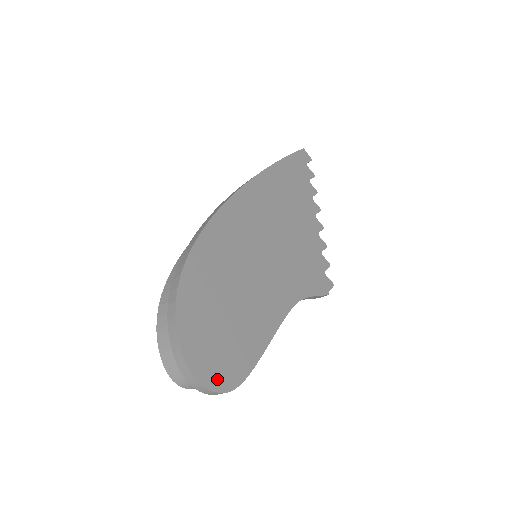
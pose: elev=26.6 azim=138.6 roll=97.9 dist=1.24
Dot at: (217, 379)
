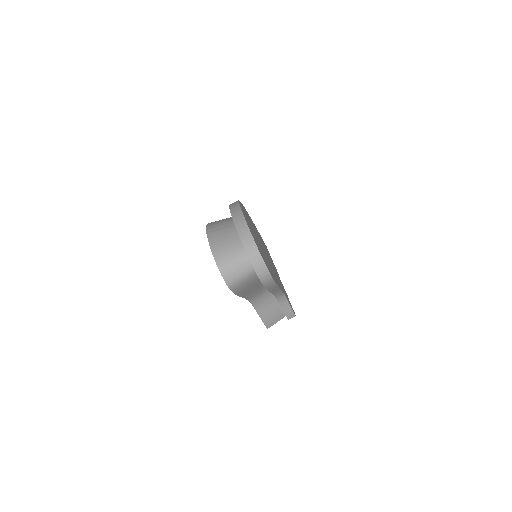
Dot at: (264, 260)
